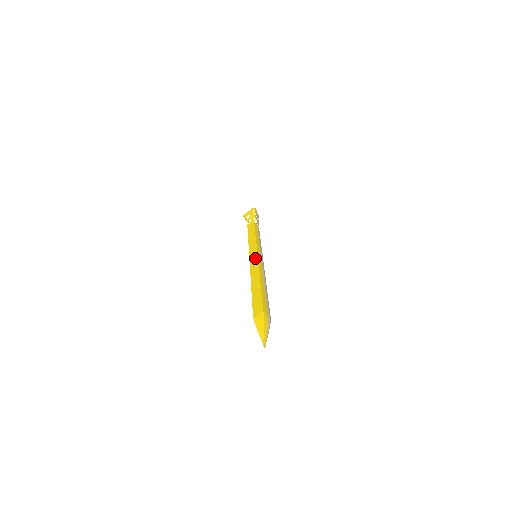
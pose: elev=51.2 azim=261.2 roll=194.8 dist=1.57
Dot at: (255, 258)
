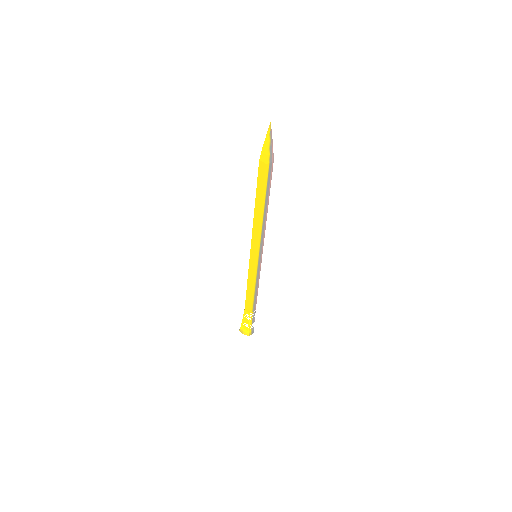
Dot at: occluded
